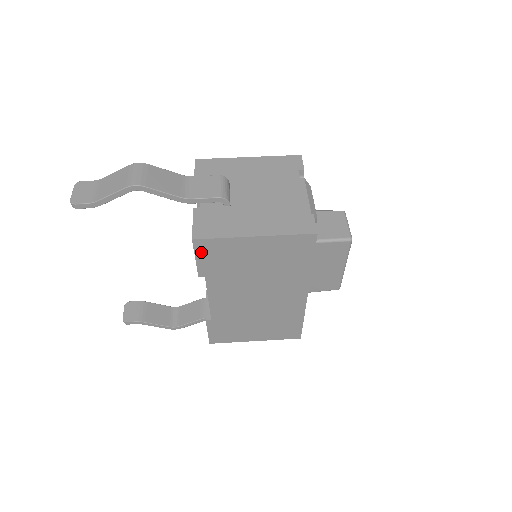
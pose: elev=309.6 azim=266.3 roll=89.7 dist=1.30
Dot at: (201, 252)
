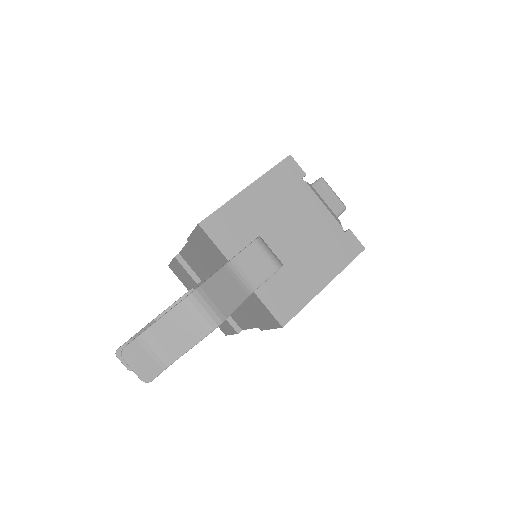
Dot at: occluded
